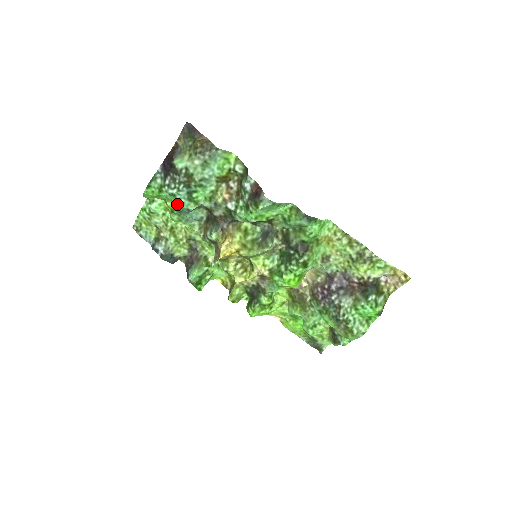
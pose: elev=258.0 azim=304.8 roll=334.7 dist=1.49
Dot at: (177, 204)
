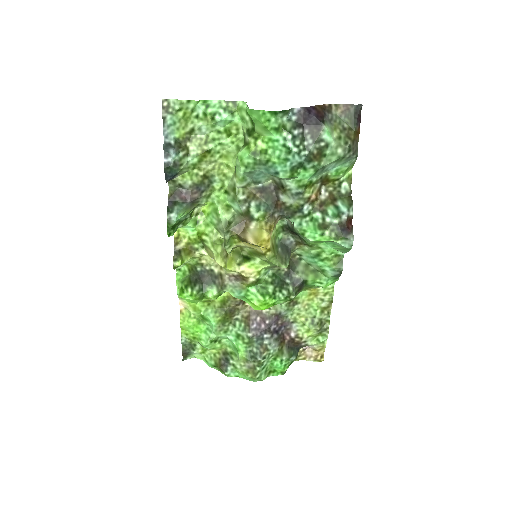
Dot at: (276, 158)
